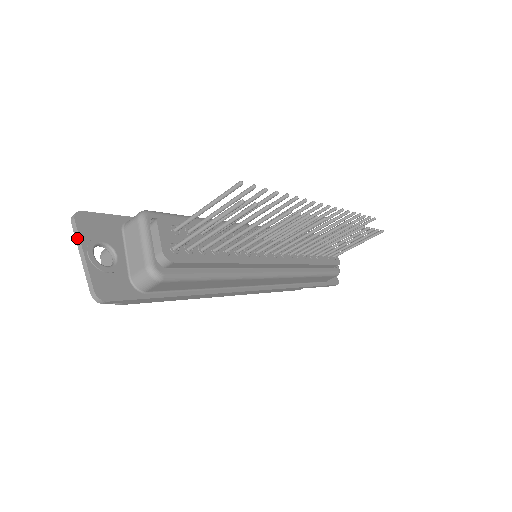
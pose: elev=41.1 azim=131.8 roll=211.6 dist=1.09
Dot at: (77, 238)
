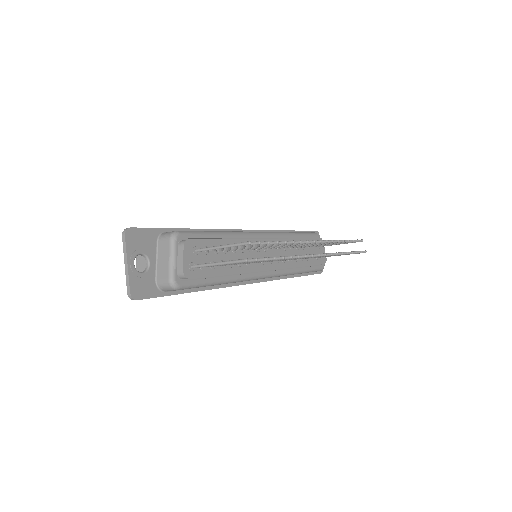
Dot at: (124, 250)
